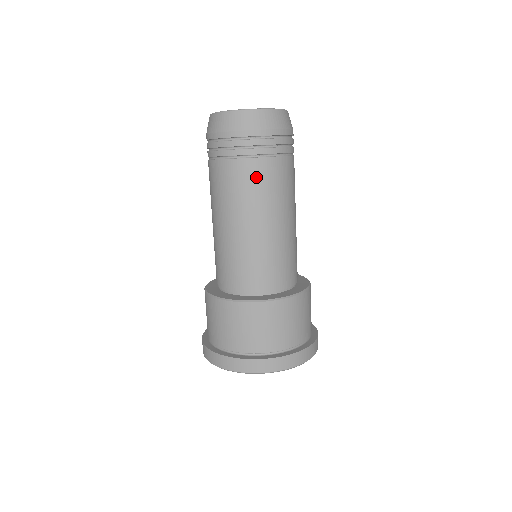
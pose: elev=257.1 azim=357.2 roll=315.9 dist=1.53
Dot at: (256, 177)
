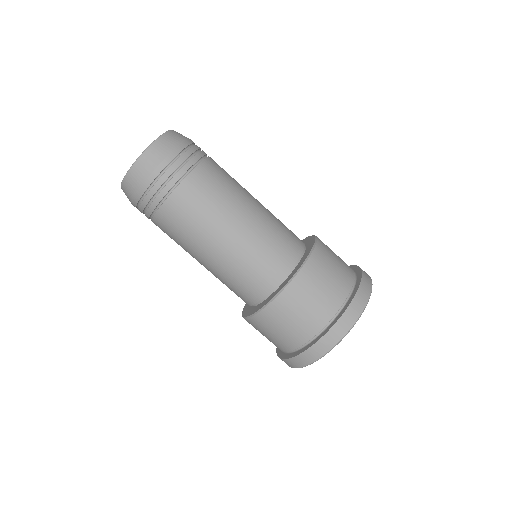
Dot at: (170, 225)
